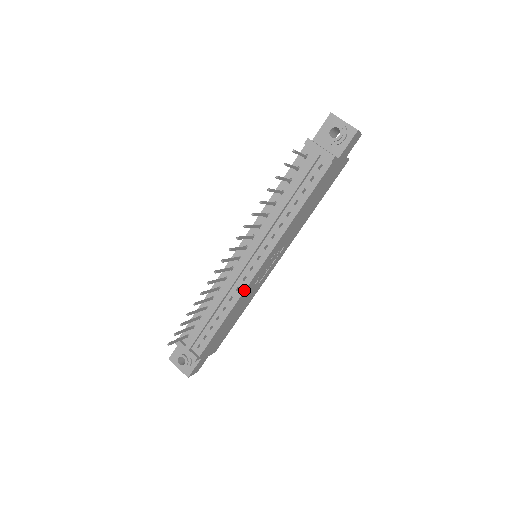
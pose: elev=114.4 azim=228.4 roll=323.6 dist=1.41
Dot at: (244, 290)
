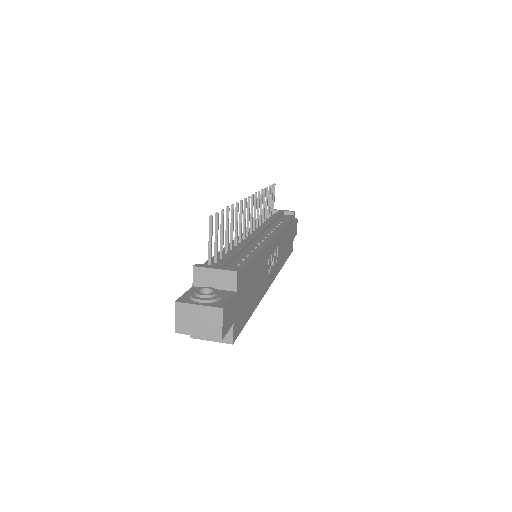
Dot at: (267, 244)
